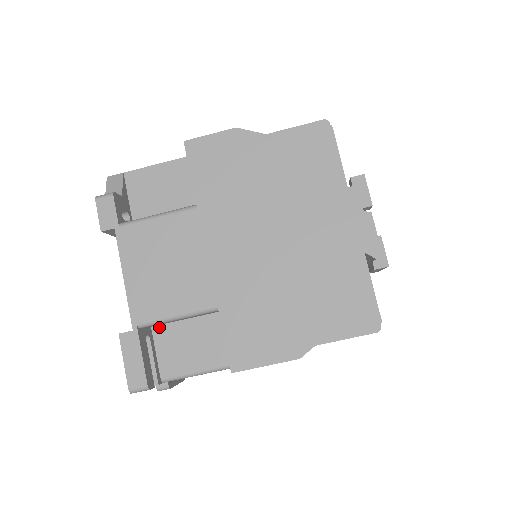
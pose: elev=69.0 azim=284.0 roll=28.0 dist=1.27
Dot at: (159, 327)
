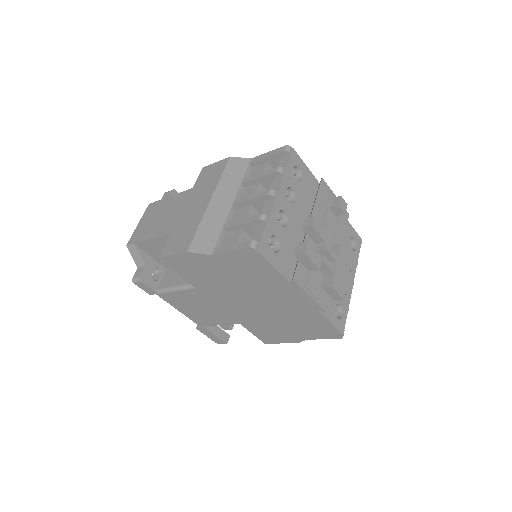
Dot at: occluded
